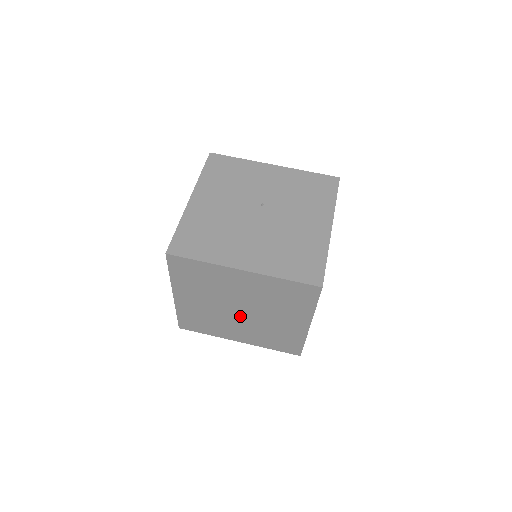
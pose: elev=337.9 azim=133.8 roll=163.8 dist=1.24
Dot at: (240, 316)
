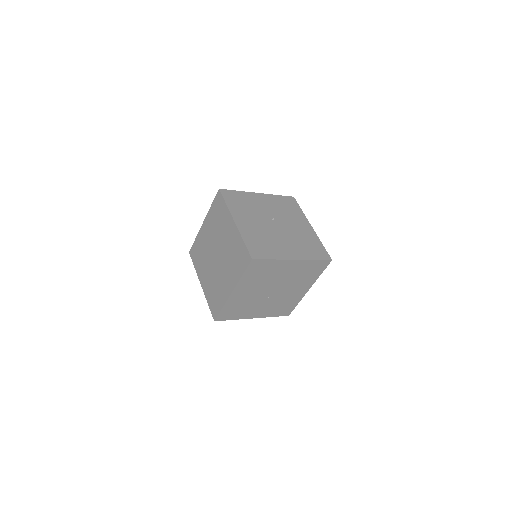
Dot at: (269, 296)
